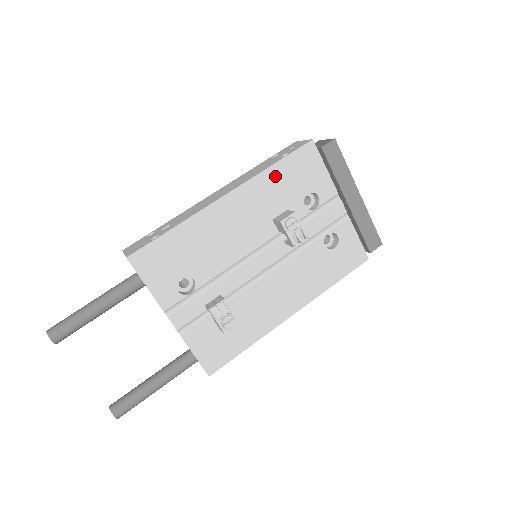
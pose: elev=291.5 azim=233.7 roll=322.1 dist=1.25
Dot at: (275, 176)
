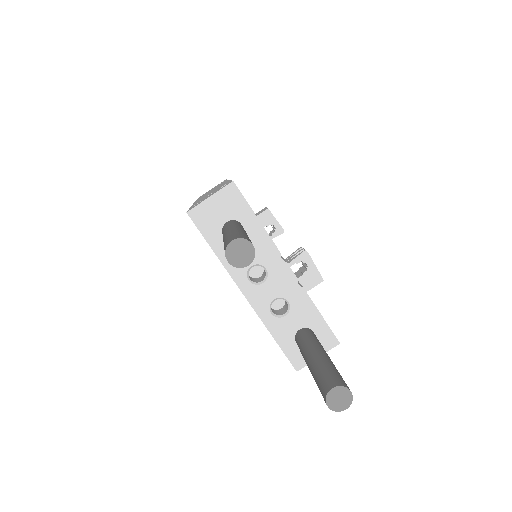
Dot at: occluded
